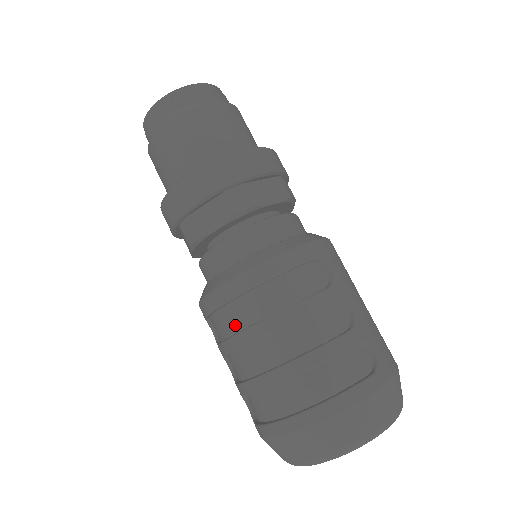
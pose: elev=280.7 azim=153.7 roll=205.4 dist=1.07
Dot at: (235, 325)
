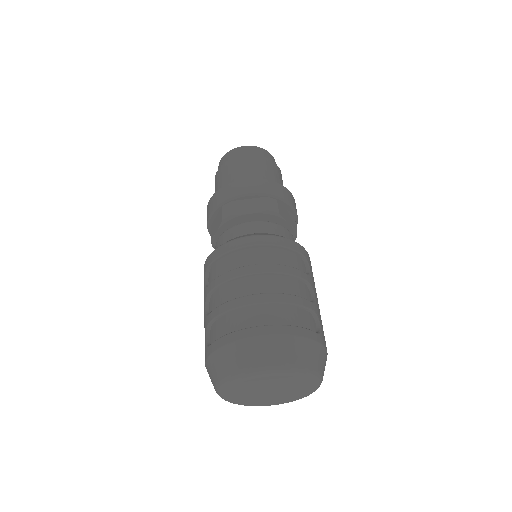
Dot at: (236, 265)
